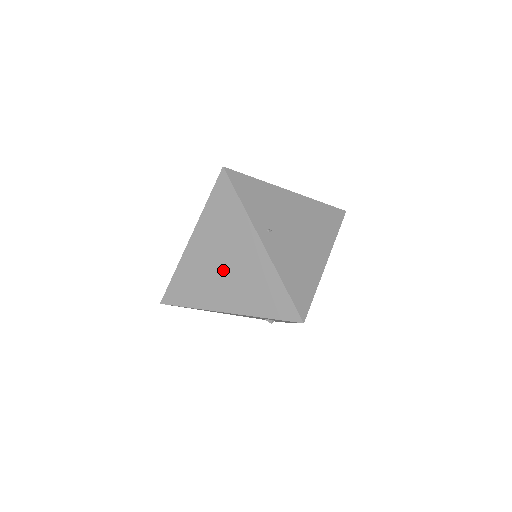
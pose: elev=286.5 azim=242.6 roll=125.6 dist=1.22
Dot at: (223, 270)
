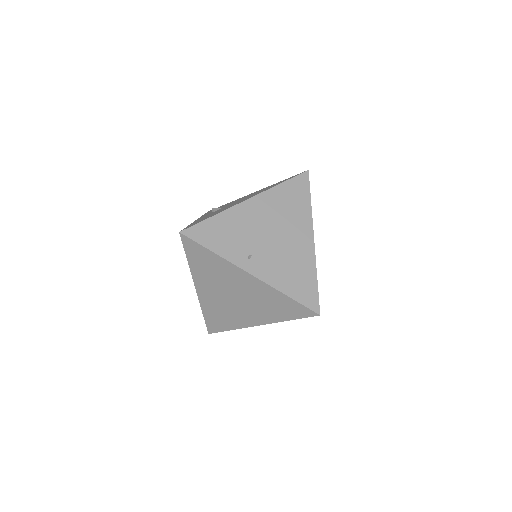
Dot at: (235, 300)
